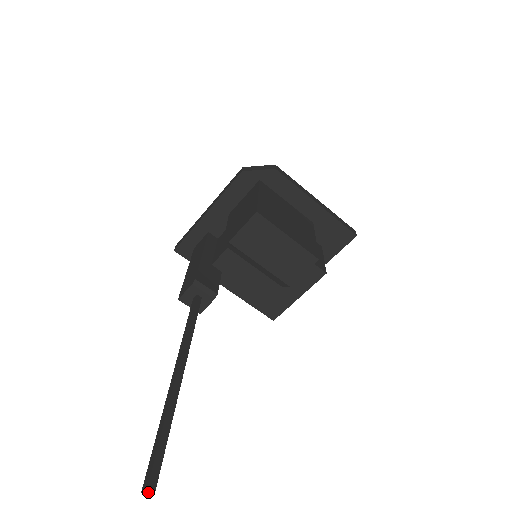
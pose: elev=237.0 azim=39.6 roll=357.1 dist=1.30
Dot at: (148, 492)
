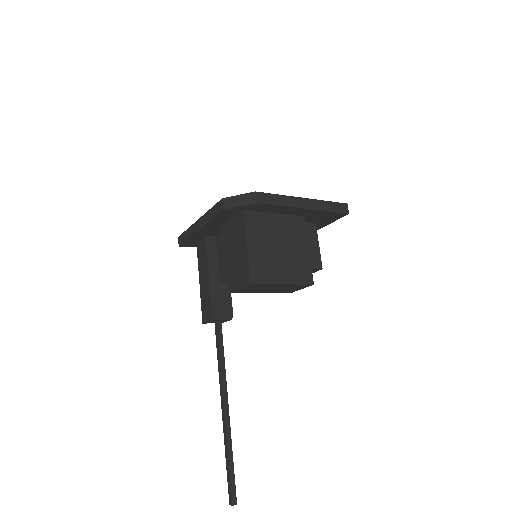
Dot at: (233, 505)
